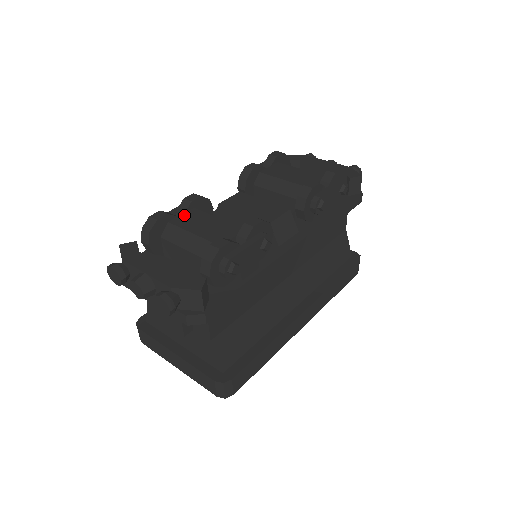
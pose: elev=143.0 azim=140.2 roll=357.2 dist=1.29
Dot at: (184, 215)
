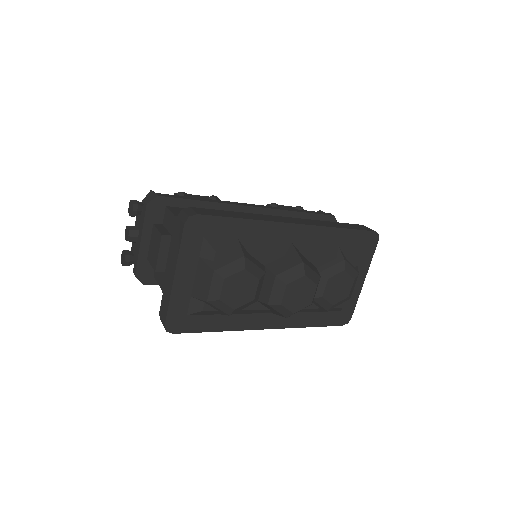
Dot at: occluded
